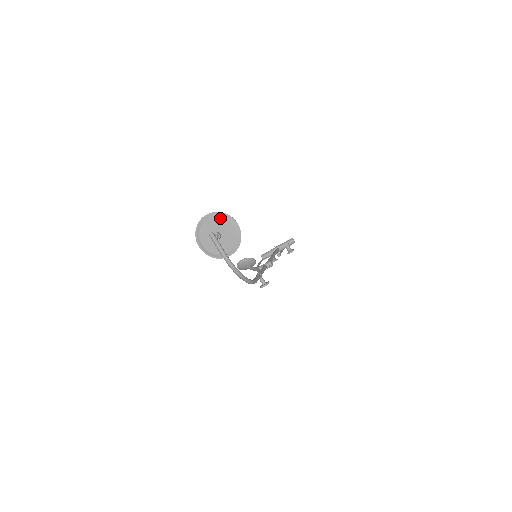
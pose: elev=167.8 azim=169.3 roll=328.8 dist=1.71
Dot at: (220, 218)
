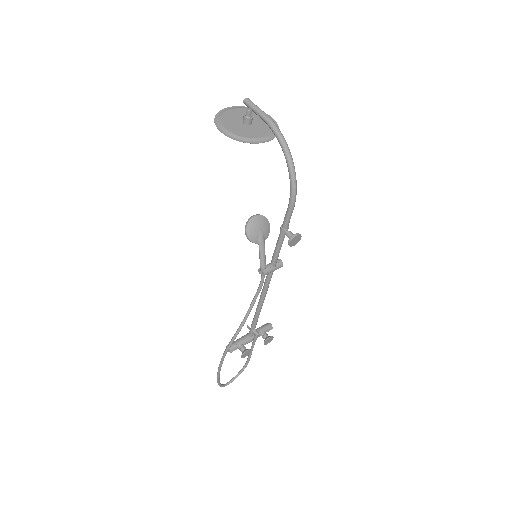
Dot at: occluded
